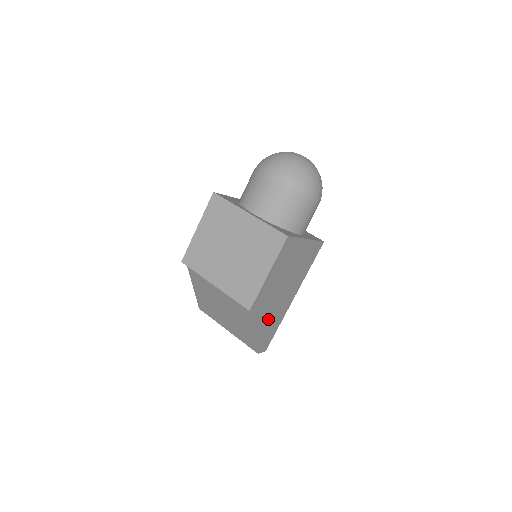
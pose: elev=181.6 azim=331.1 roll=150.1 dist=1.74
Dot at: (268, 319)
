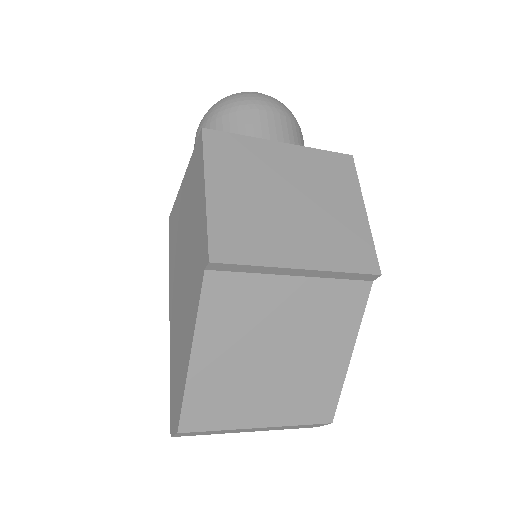
Dot at: occluded
